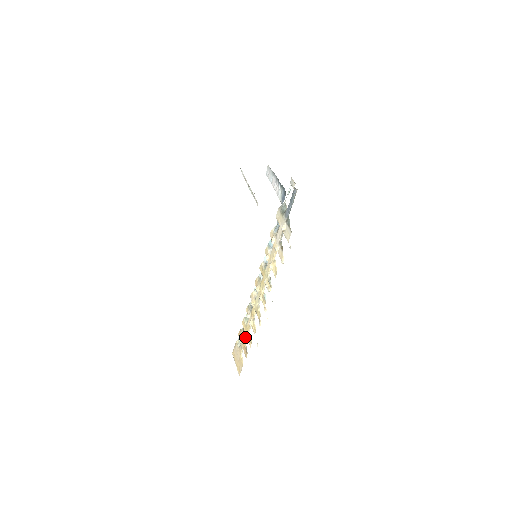
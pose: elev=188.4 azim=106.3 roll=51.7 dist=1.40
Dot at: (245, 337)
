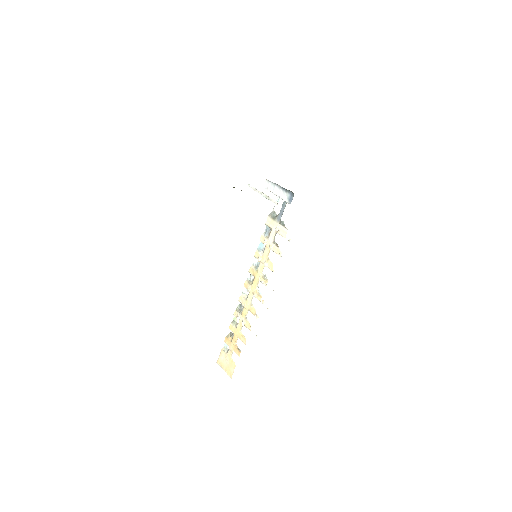
Dot at: (236, 339)
